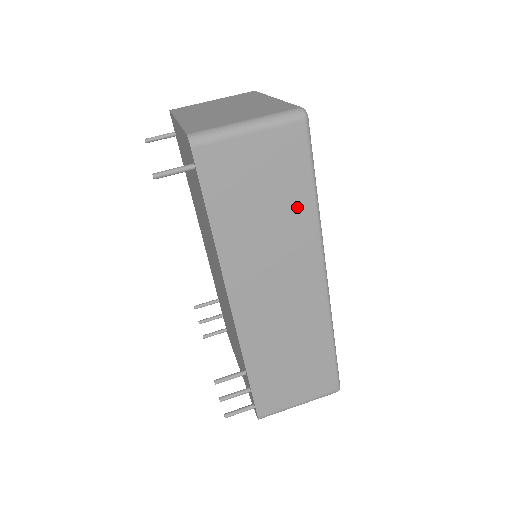
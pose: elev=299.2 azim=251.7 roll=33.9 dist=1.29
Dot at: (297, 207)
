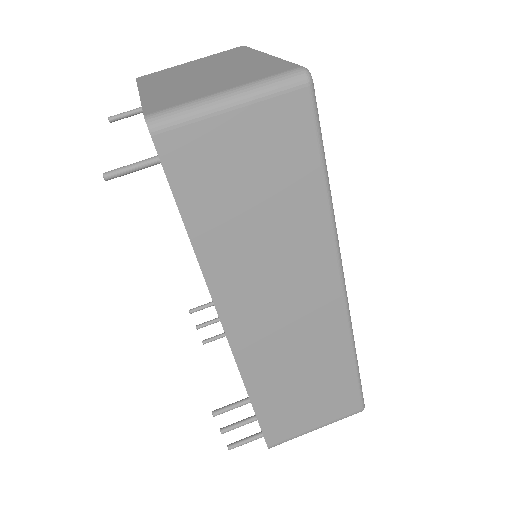
Dot at: (303, 203)
